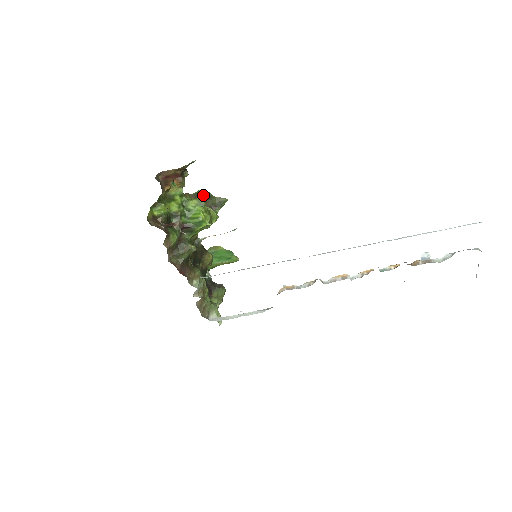
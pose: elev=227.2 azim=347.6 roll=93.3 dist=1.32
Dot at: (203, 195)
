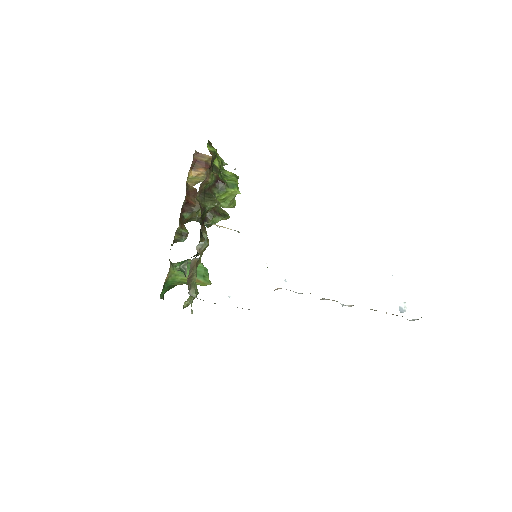
Dot at: occluded
